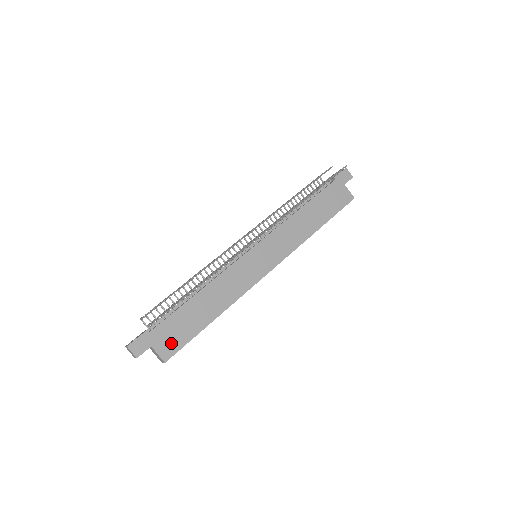
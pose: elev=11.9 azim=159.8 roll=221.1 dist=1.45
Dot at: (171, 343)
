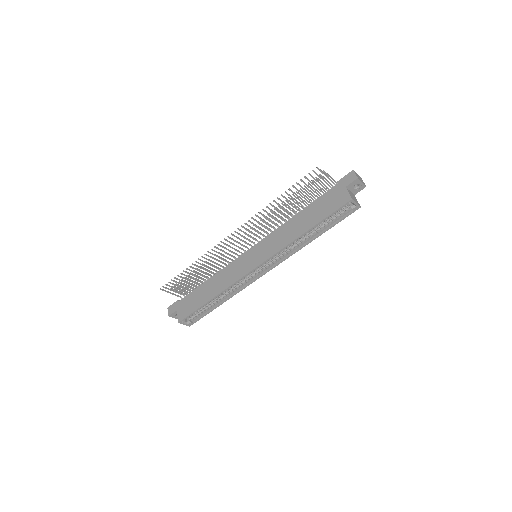
Dot at: (185, 311)
